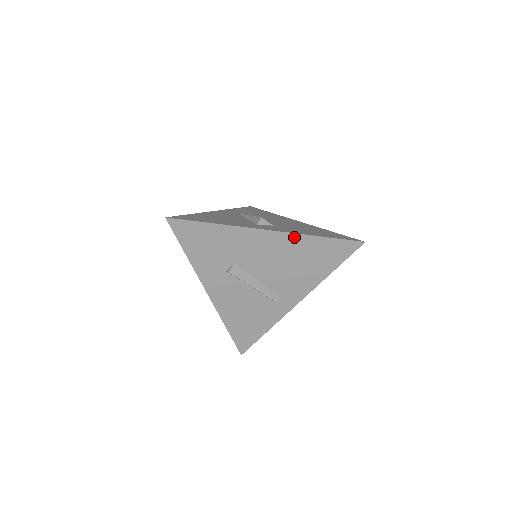
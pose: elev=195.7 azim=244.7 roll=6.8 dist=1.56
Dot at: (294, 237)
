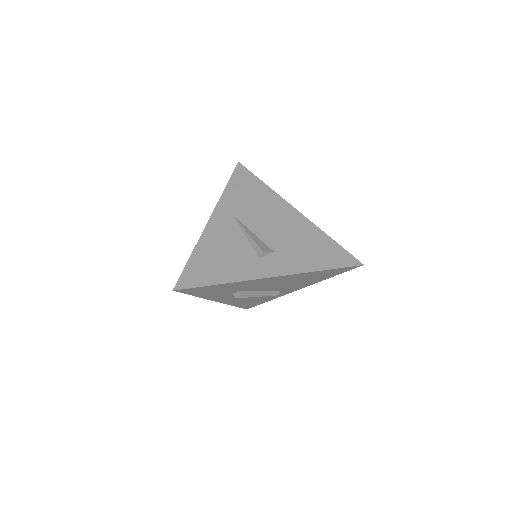
Dot at: (297, 275)
